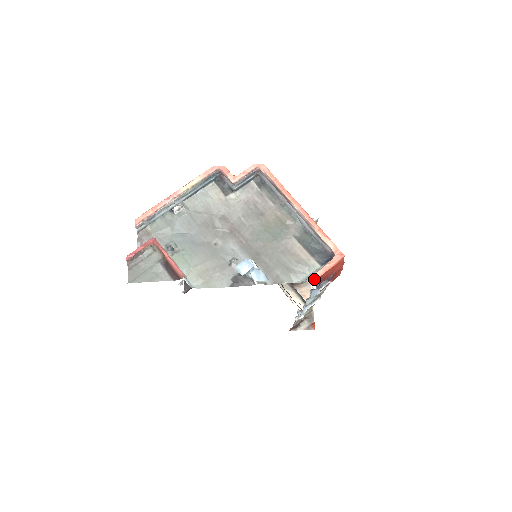
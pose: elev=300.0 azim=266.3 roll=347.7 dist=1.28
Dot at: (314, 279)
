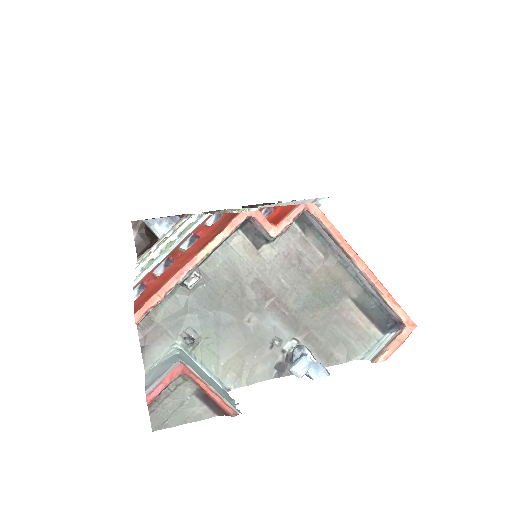
Dot at: occluded
